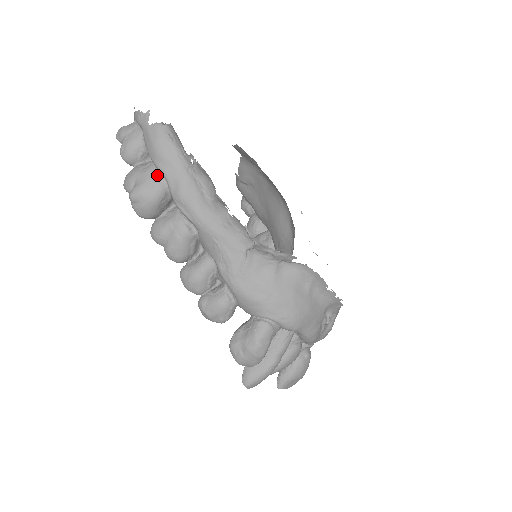
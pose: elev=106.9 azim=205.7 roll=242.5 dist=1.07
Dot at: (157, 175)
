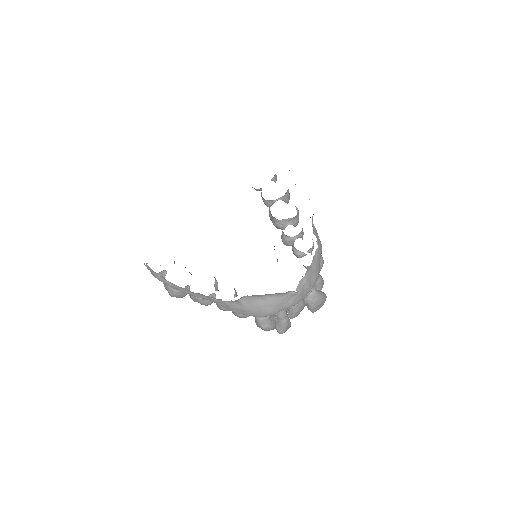
Dot at: (169, 287)
